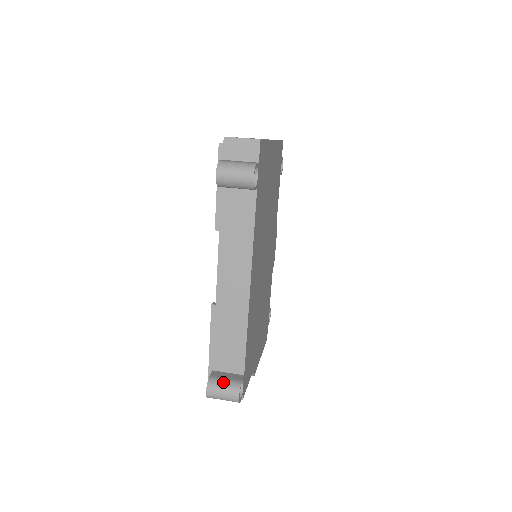
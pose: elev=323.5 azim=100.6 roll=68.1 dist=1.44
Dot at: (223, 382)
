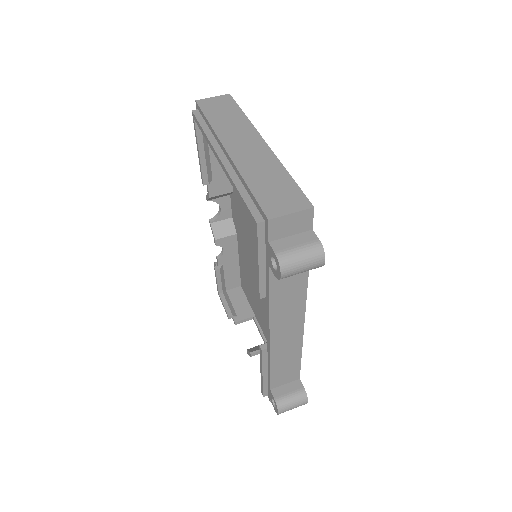
Dot at: (290, 399)
